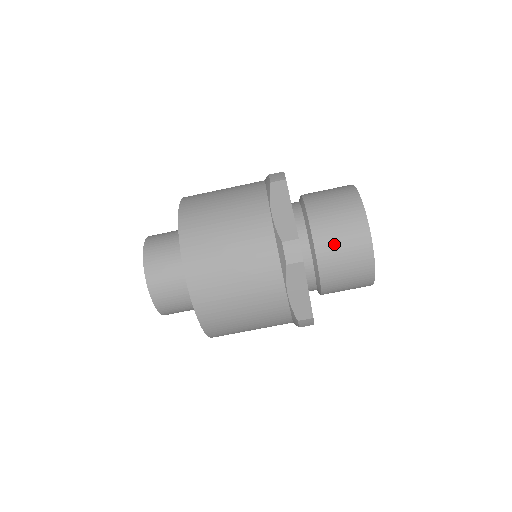
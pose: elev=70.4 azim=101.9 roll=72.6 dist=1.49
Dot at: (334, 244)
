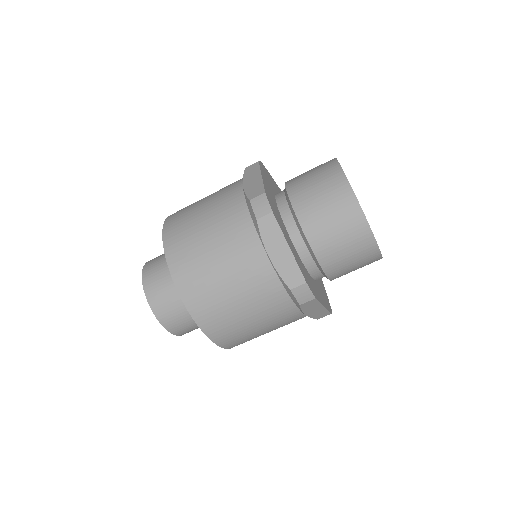
Dot at: (313, 202)
